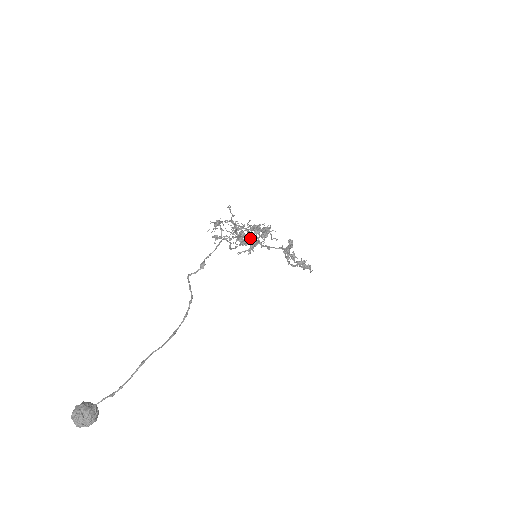
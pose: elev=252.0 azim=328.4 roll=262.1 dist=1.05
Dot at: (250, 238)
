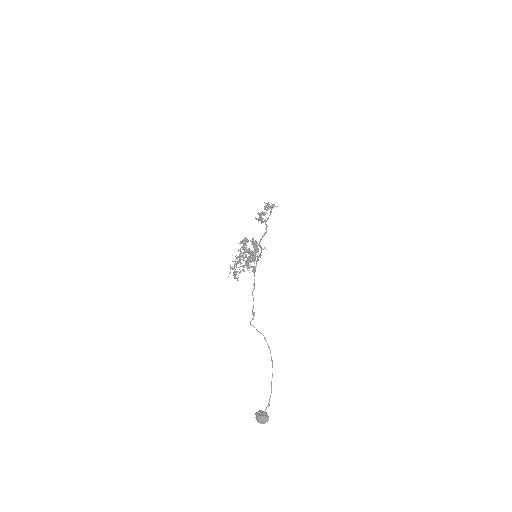
Dot at: occluded
